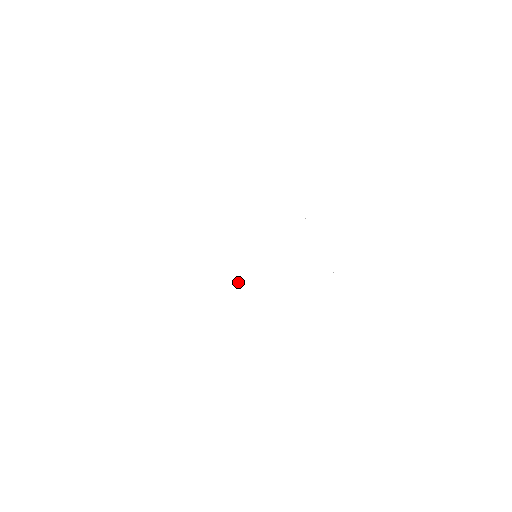
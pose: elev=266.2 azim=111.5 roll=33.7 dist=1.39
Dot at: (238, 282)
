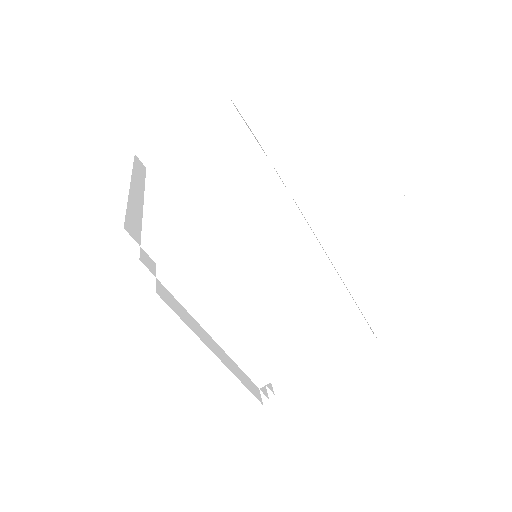
Dot at: (287, 287)
